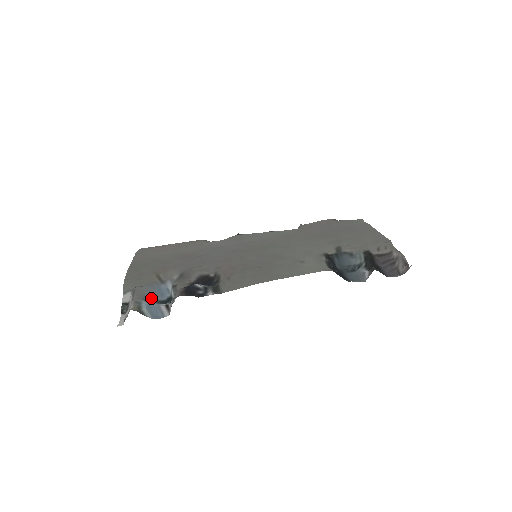
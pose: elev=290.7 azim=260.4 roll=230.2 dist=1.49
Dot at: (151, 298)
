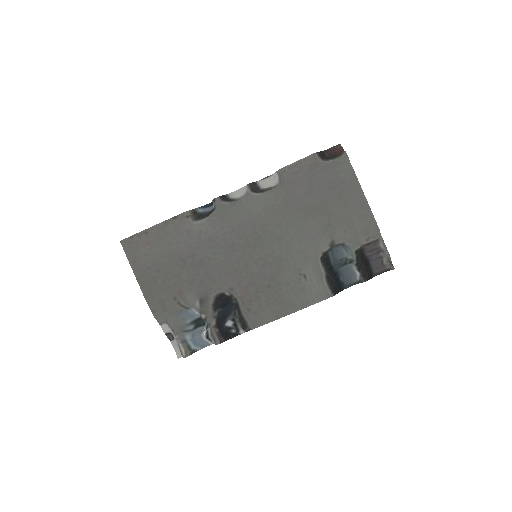
Dot at: (186, 324)
